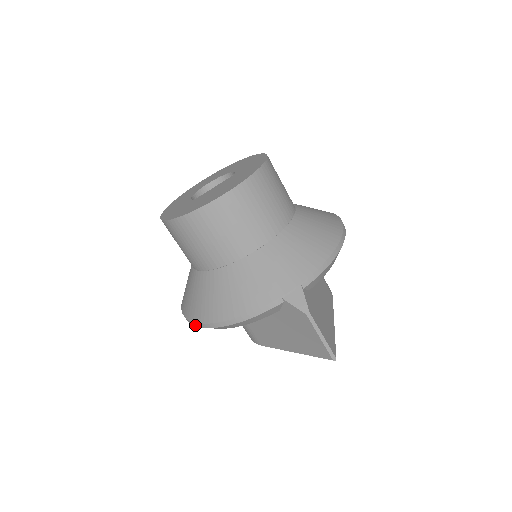
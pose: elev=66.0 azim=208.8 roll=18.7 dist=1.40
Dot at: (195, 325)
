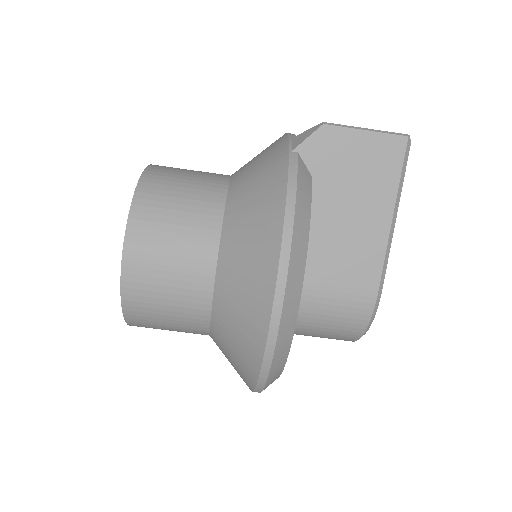
Dot at: (279, 309)
